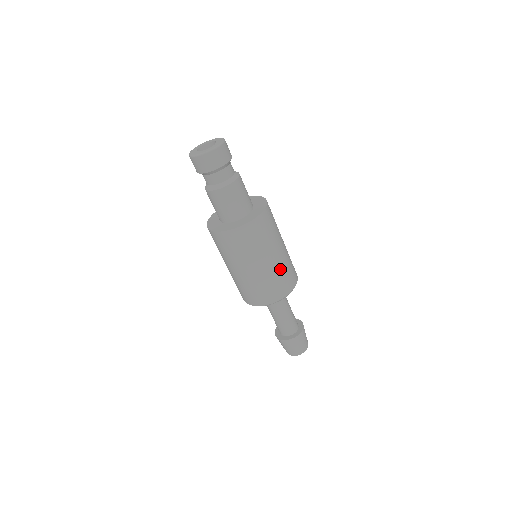
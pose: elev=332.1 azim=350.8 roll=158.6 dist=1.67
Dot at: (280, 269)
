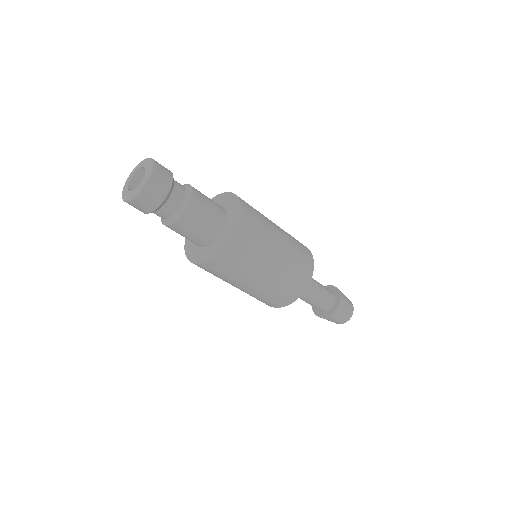
Dot at: (266, 291)
